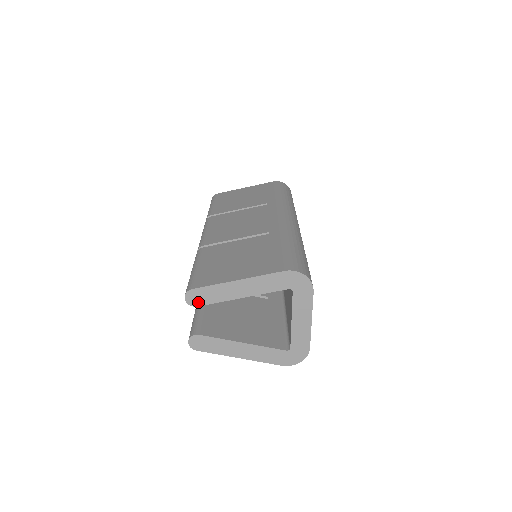
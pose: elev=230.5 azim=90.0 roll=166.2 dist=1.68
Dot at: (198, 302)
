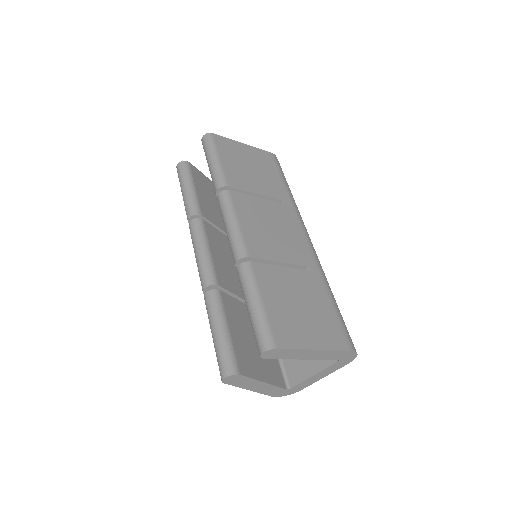
Dot at: (270, 356)
